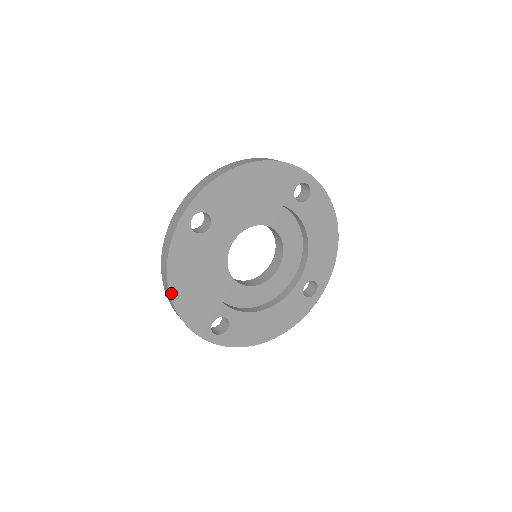
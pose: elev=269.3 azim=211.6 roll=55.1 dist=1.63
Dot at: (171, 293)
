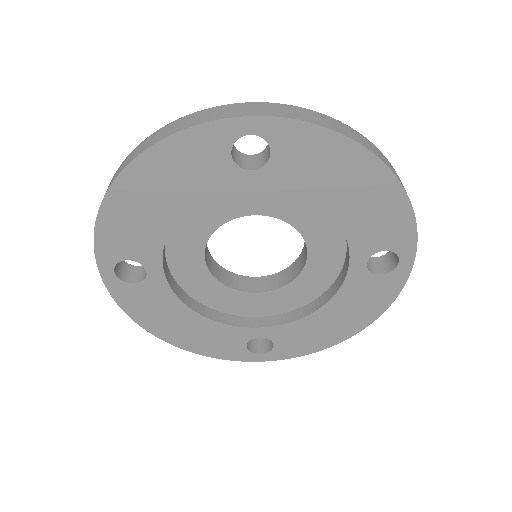
Dot at: (120, 178)
